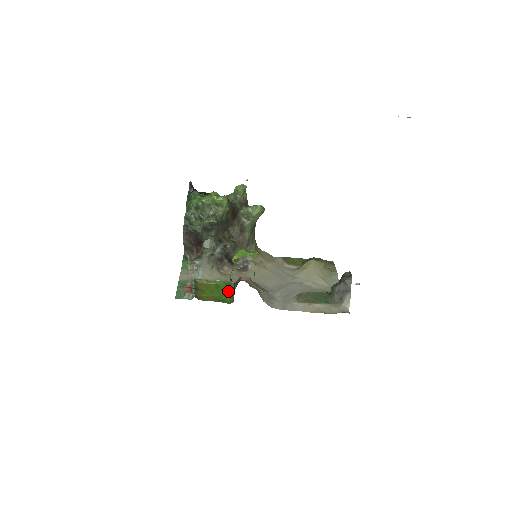
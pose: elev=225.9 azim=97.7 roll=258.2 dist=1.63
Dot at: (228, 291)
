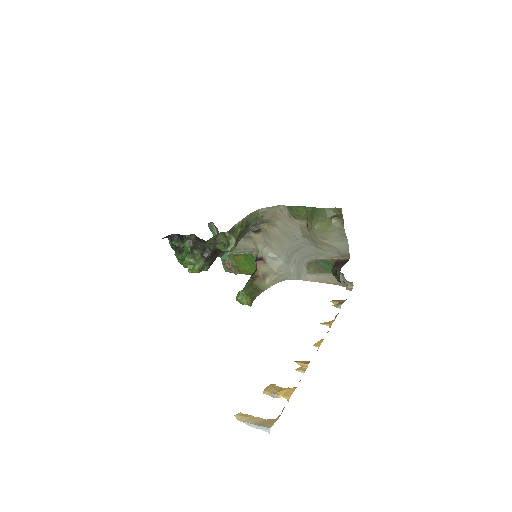
Dot at: (254, 265)
